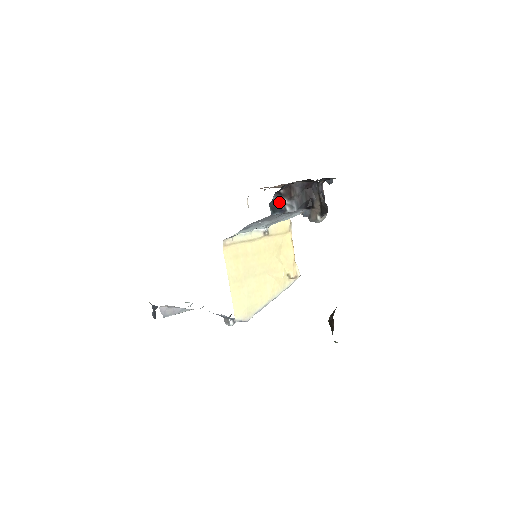
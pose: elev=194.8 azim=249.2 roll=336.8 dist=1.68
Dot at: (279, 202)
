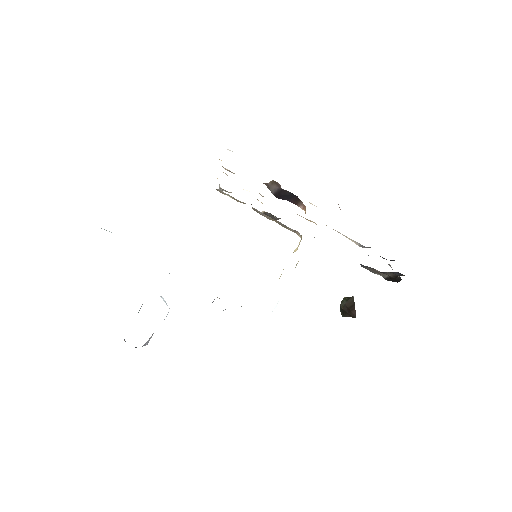
Dot at: occluded
